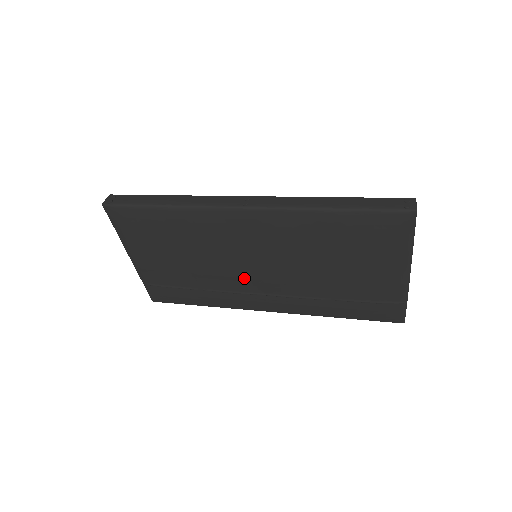
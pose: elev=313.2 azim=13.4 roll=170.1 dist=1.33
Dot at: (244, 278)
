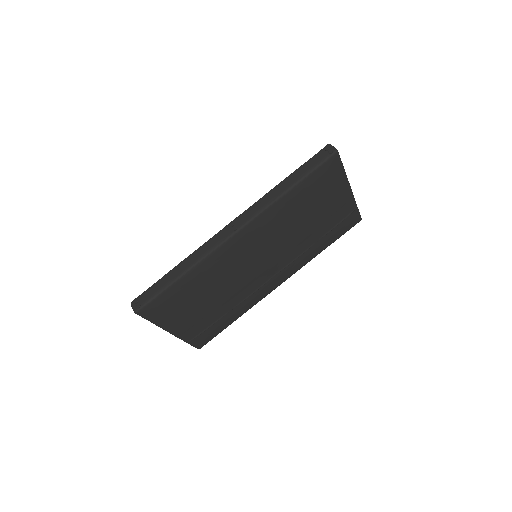
Dot at: (257, 276)
